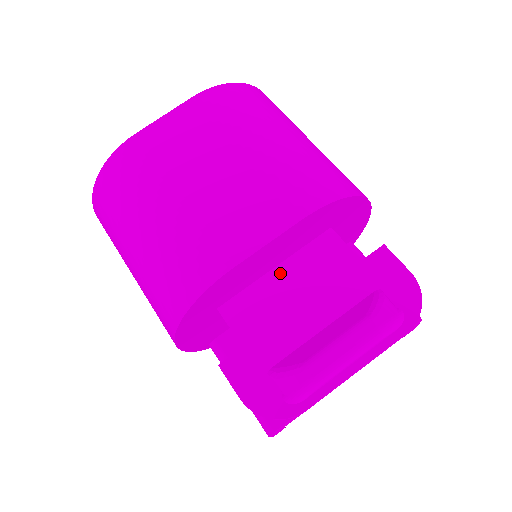
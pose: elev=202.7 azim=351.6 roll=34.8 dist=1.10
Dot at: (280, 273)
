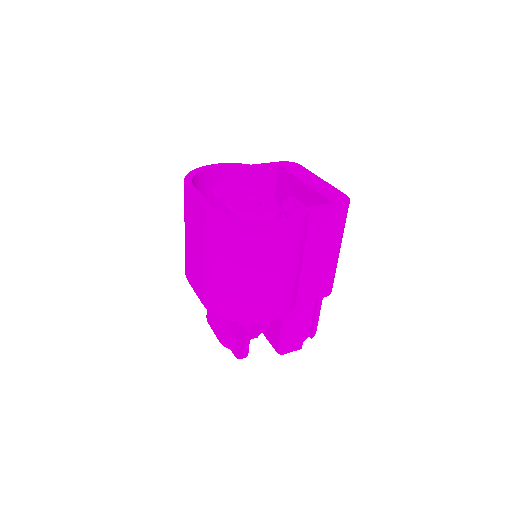
Dot at: occluded
